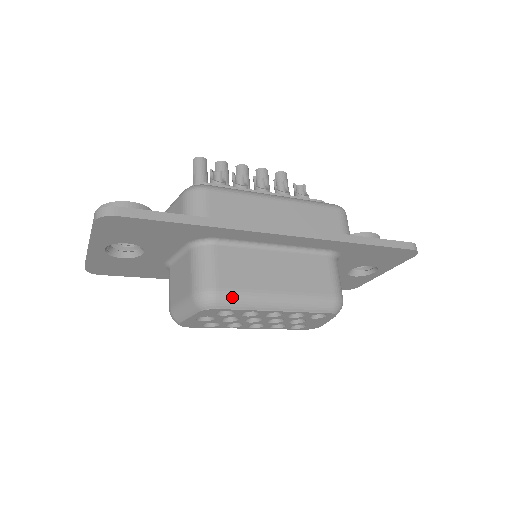
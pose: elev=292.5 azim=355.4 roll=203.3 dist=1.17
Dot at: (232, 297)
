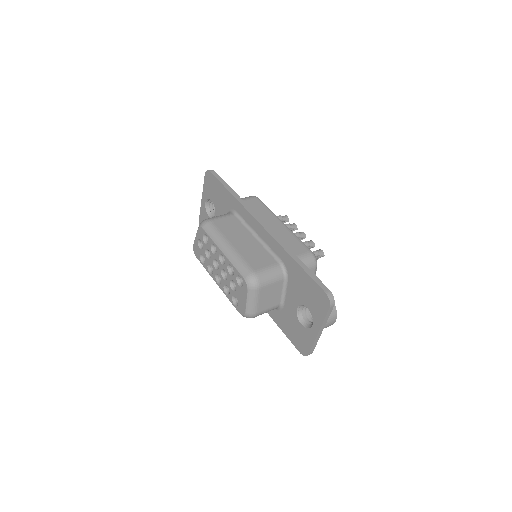
Dot at: (212, 228)
